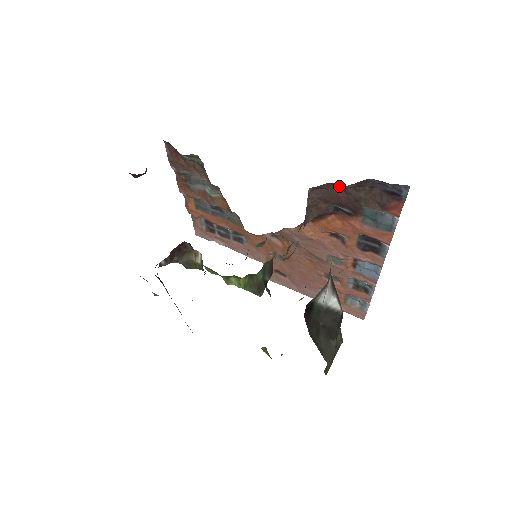
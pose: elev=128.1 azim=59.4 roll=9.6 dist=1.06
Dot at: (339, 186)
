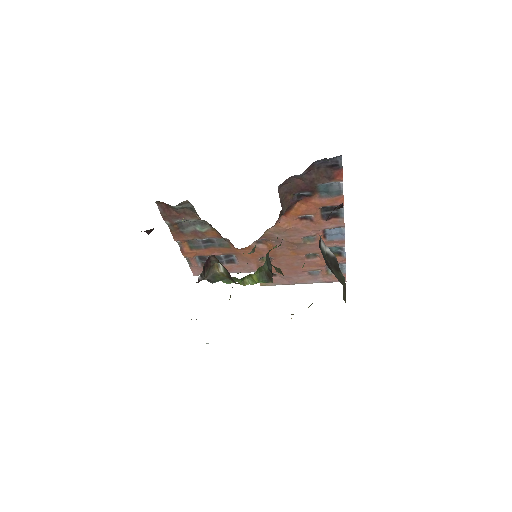
Dot at: (297, 177)
